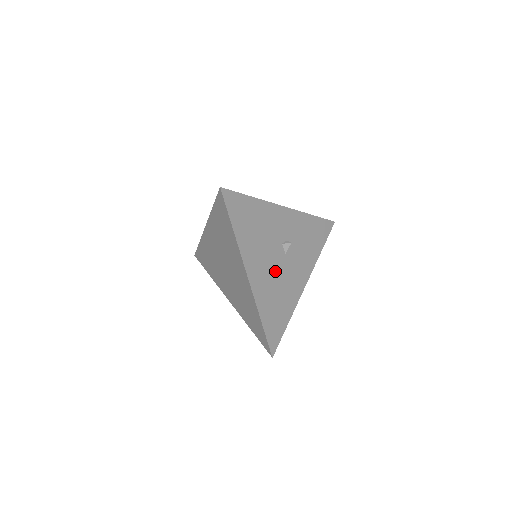
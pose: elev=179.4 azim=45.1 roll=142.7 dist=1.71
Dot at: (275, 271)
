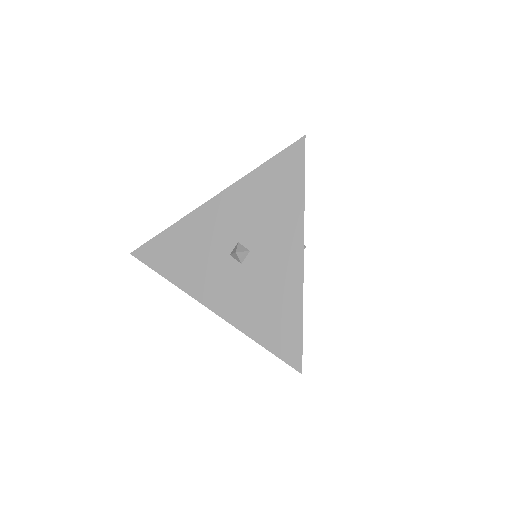
Dot at: occluded
